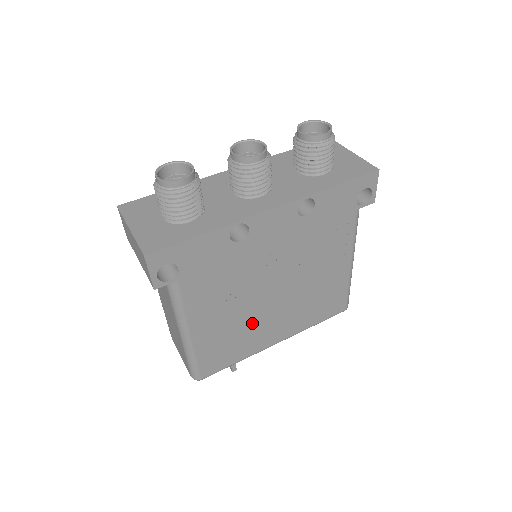
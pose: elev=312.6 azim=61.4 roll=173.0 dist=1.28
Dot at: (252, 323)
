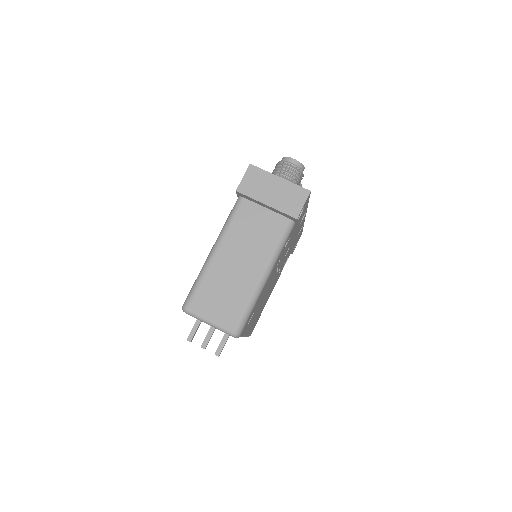
Dot at: (262, 299)
